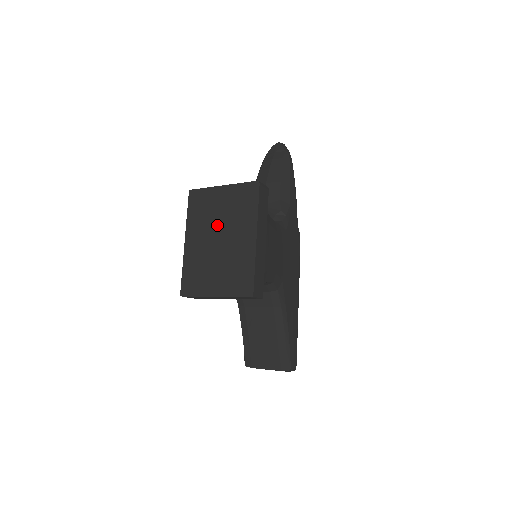
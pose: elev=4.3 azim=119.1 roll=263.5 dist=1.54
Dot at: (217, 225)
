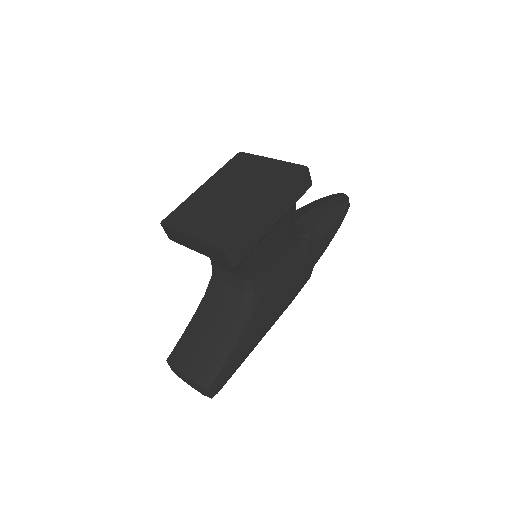
Dot at: (242, 184)
